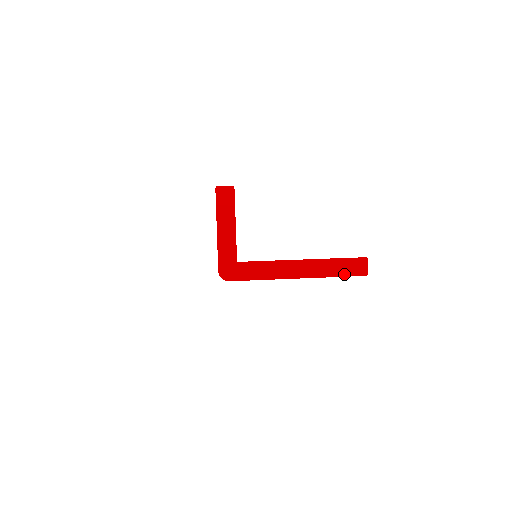
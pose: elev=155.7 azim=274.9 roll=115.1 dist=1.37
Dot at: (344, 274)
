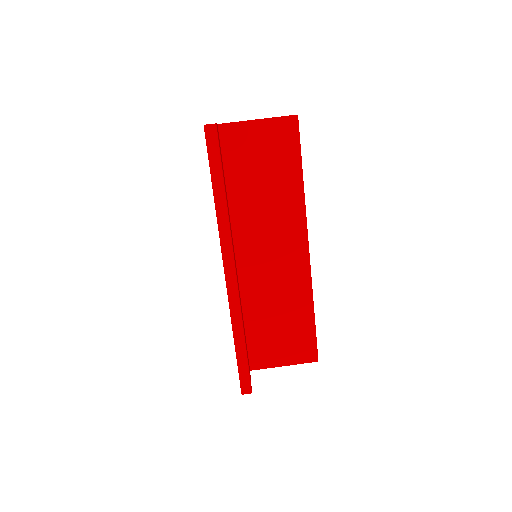
Dot at: occluded
